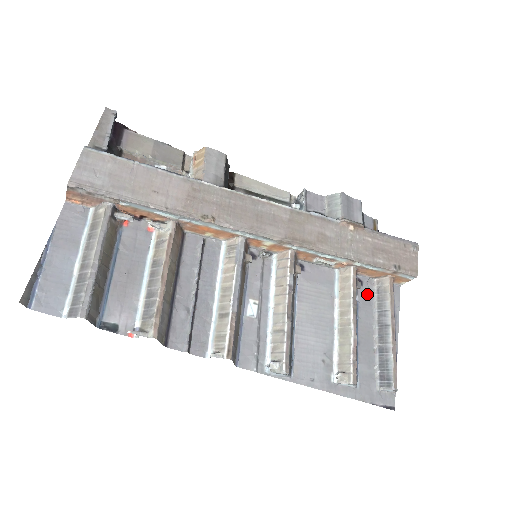
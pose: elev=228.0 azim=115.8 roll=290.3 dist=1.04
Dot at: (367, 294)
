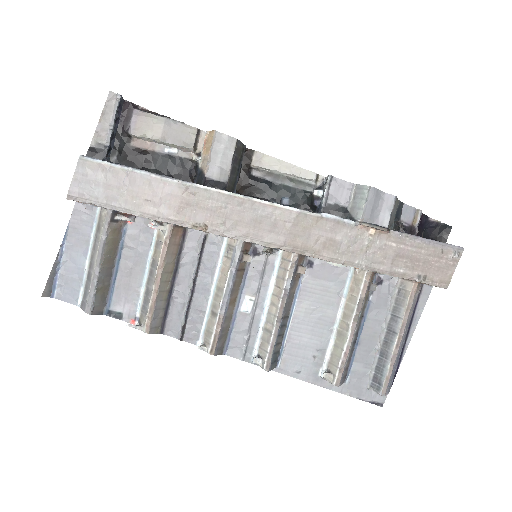
Dot at: (385, 294)
